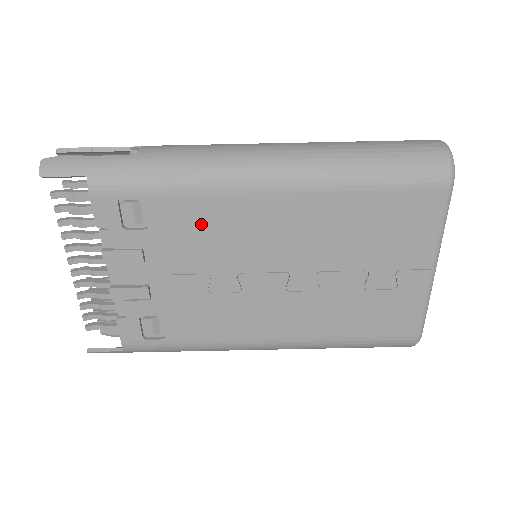
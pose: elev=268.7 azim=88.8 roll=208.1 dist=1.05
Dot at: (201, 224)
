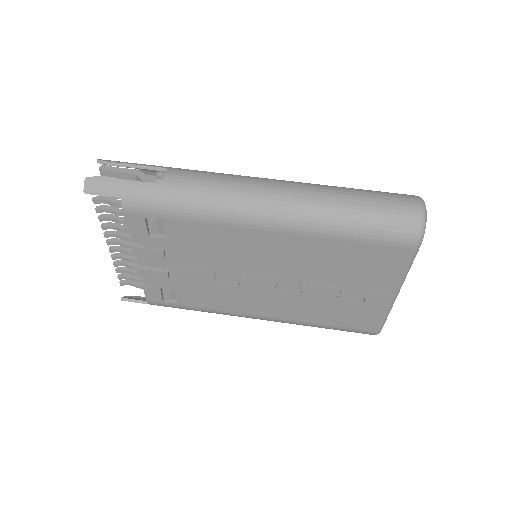
Dot at: (210, 242)
